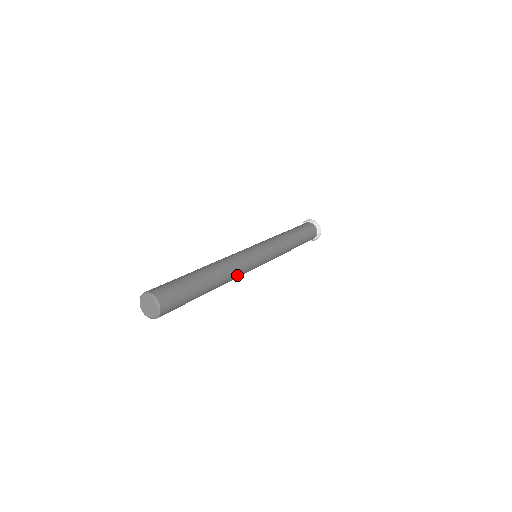
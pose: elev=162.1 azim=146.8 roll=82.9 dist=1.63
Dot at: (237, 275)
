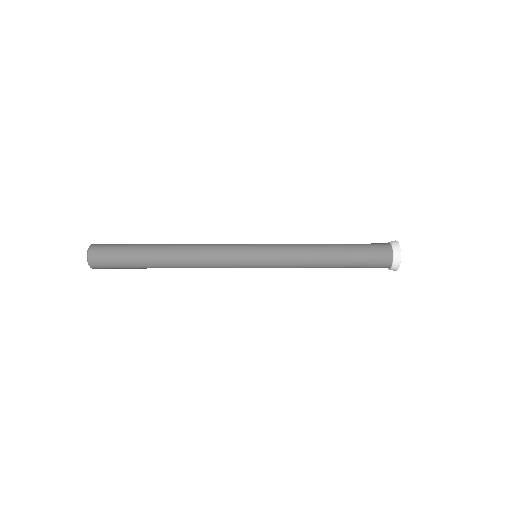
Dot at: (203, 247)
